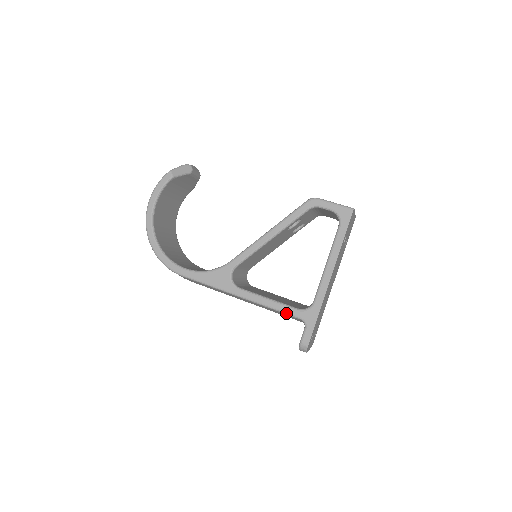
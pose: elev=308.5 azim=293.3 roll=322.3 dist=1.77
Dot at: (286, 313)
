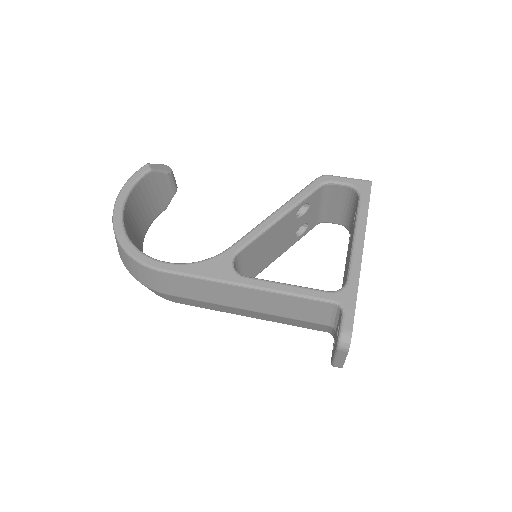
Dot at: (313, 297)
